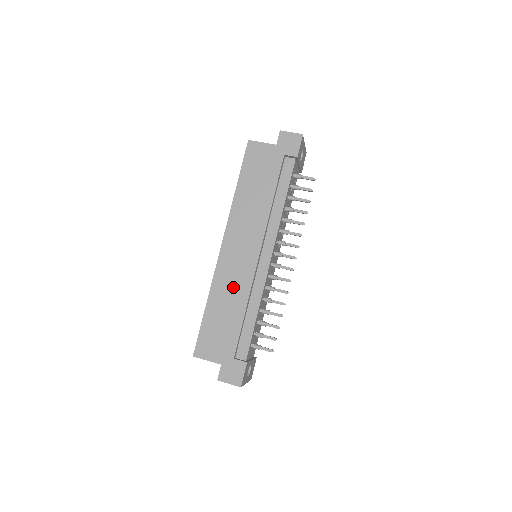
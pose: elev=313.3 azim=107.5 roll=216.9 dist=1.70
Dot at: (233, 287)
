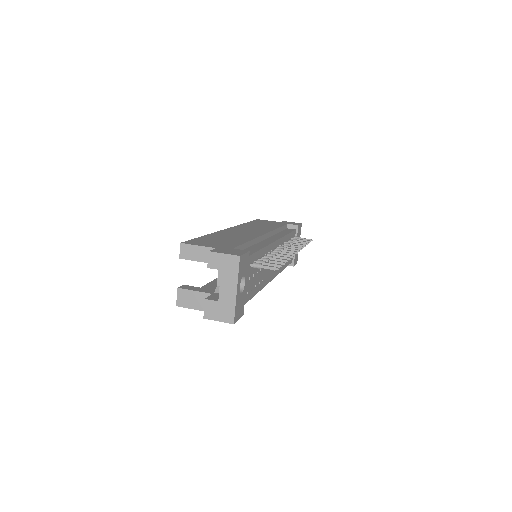
Dot at: (238, 235)
